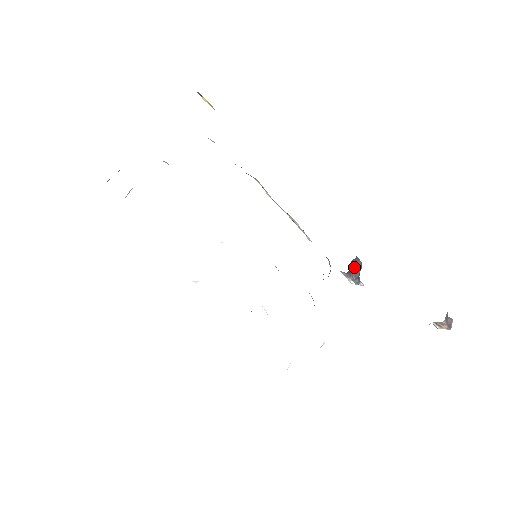
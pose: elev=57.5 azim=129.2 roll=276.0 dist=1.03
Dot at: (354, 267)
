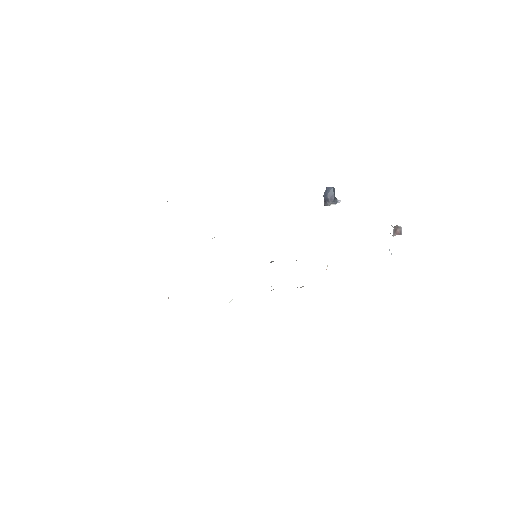
Dot at: (328, 195)
